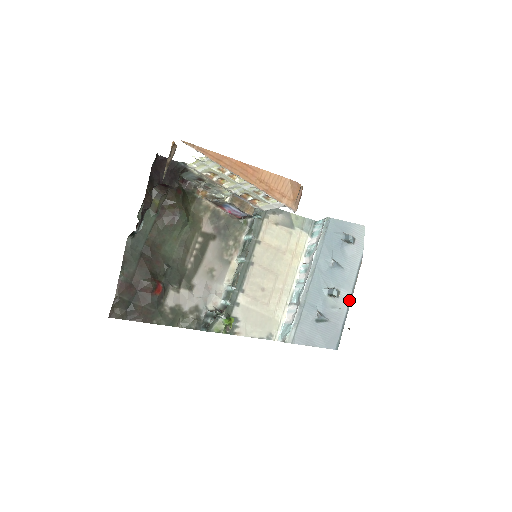
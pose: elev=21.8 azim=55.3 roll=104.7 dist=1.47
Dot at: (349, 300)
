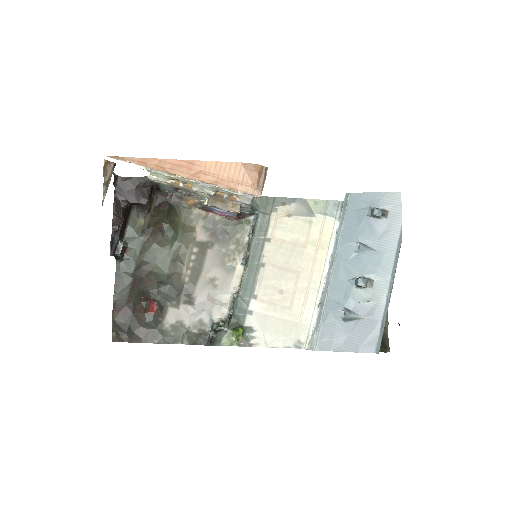
Dot at: (388, 289)
